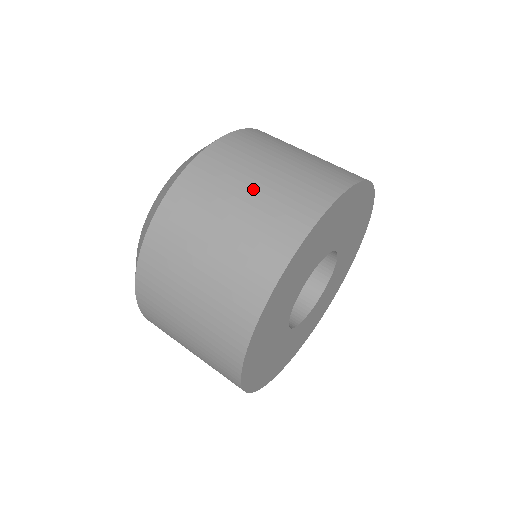
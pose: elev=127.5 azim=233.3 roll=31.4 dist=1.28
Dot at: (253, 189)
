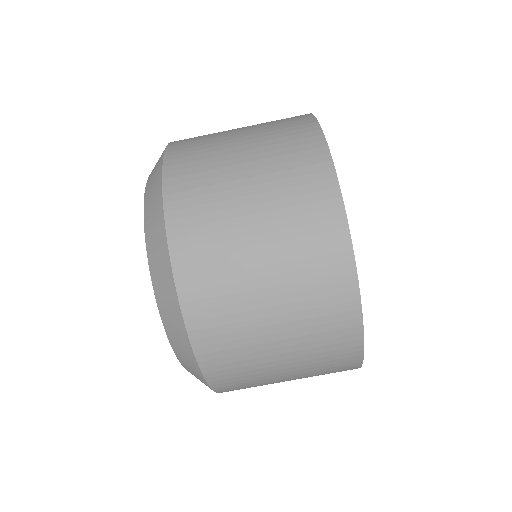
Dot at: (284, 360)
